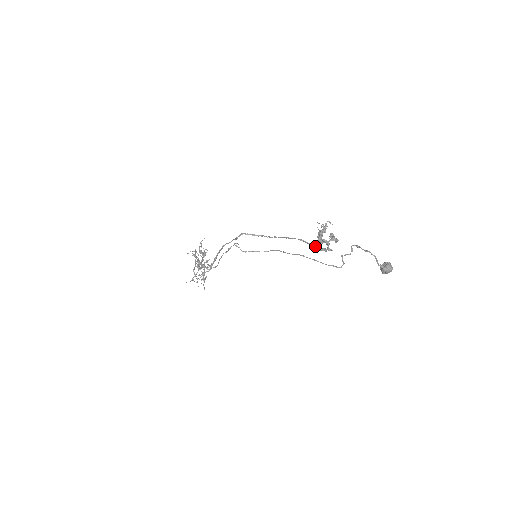
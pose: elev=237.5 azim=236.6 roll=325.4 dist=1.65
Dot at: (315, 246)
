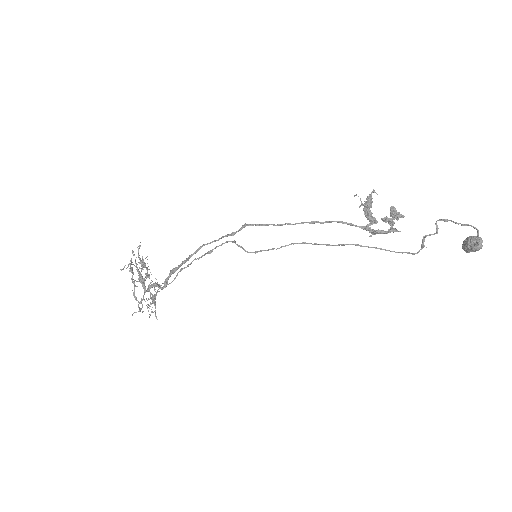
Dot at: (370, 228)
